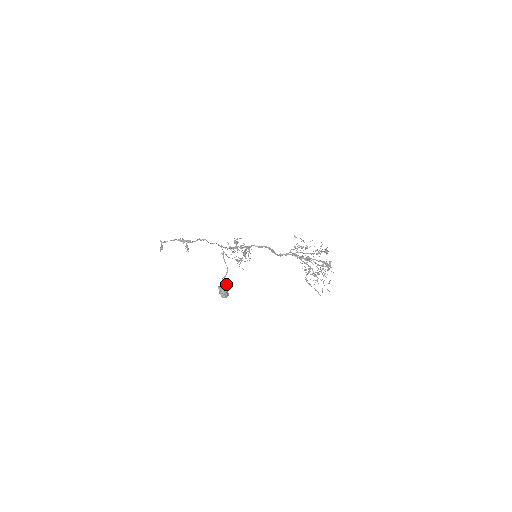
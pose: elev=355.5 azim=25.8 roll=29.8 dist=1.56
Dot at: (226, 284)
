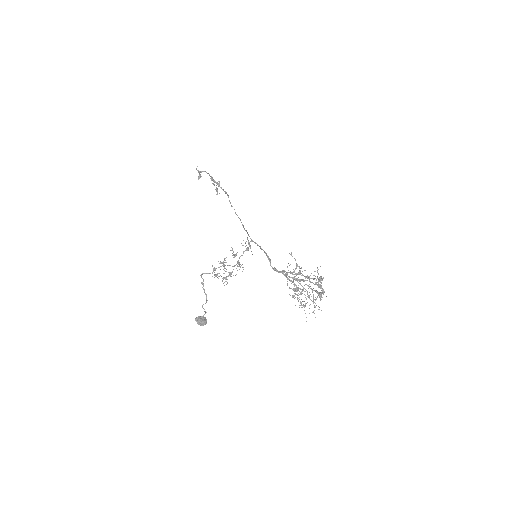
Dot at: (205, 313)
